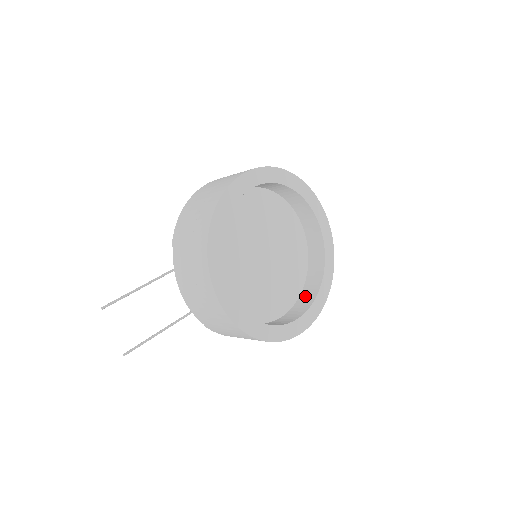
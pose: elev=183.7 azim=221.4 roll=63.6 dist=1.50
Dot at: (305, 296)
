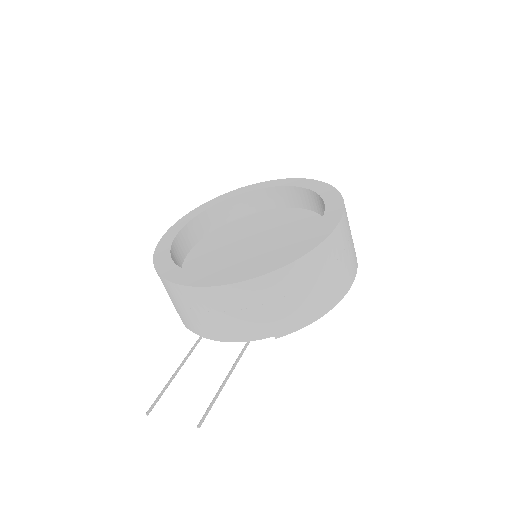
Dot at: occluded
